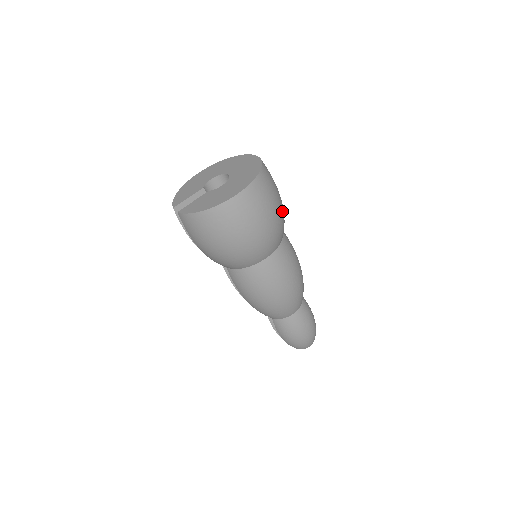
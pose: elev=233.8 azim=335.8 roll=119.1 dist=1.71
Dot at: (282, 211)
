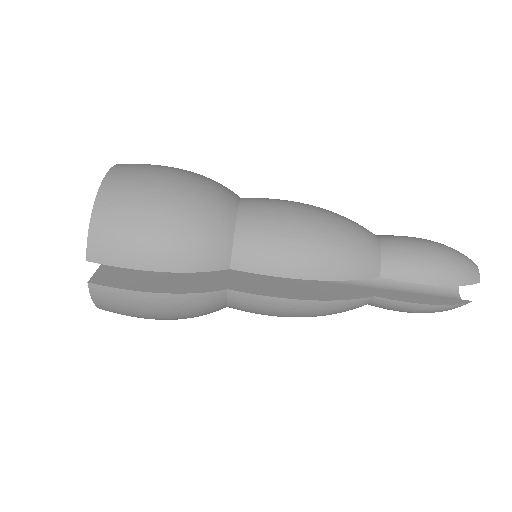
Dot at: occluded
